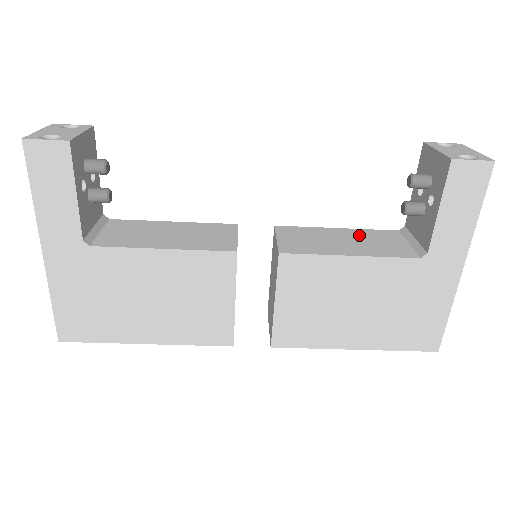
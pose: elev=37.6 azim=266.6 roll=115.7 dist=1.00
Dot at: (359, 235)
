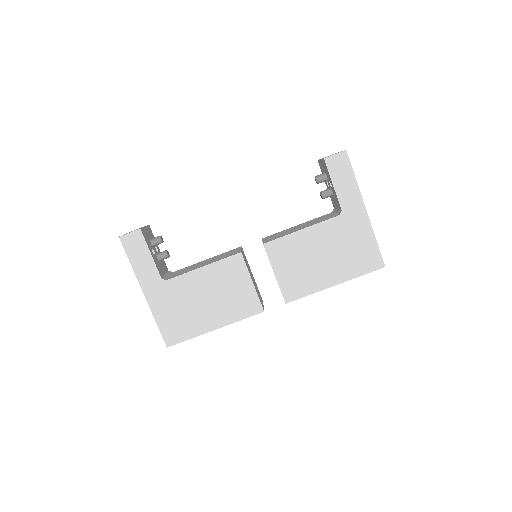
Dot at: (308, 222)
